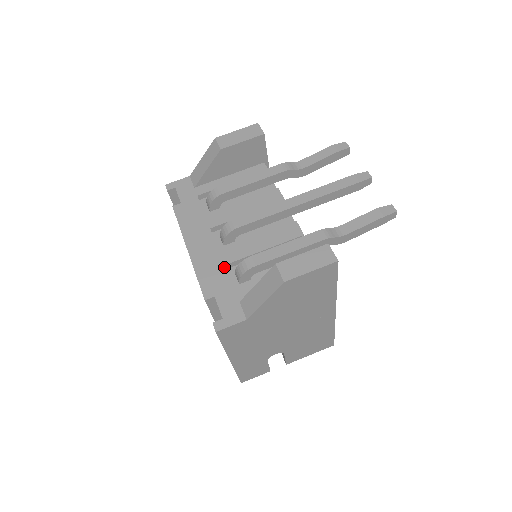
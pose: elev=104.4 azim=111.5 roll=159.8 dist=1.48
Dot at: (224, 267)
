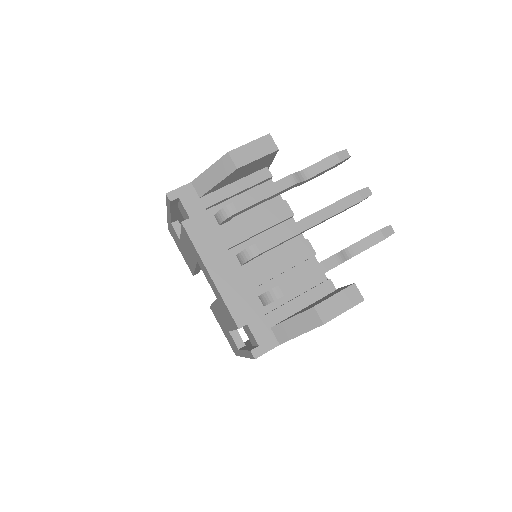
Dot at: (250, 293)
